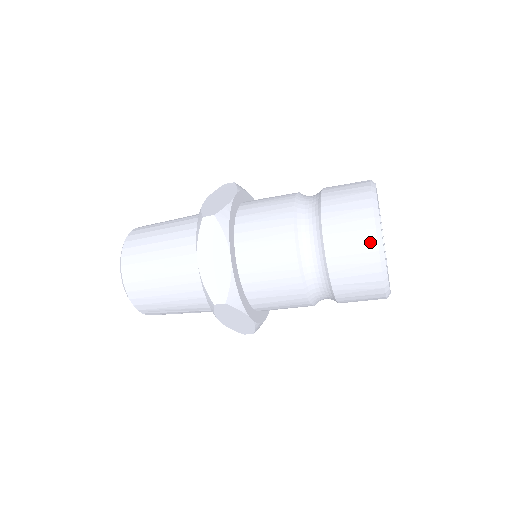
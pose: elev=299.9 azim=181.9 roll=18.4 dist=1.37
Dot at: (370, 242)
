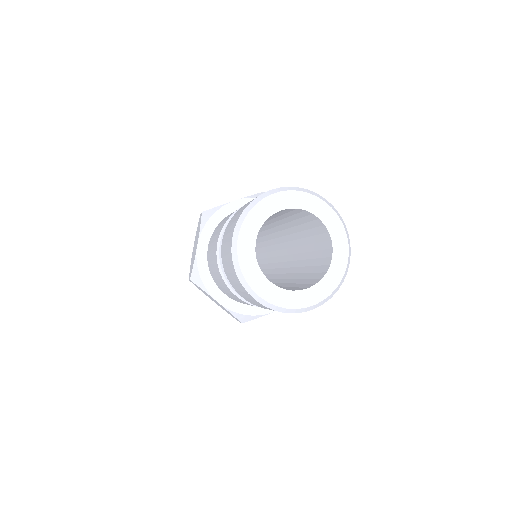
Dot at: (255, 301)
